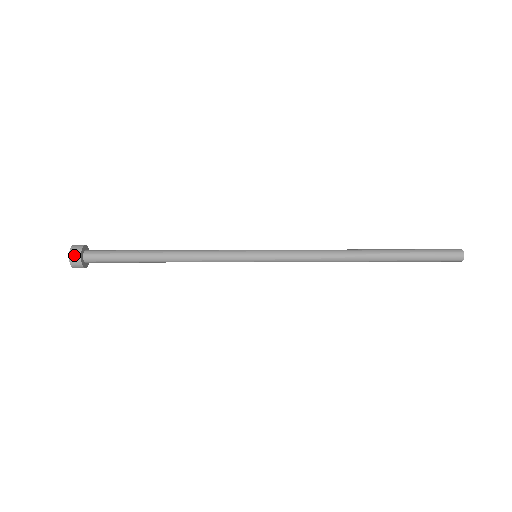
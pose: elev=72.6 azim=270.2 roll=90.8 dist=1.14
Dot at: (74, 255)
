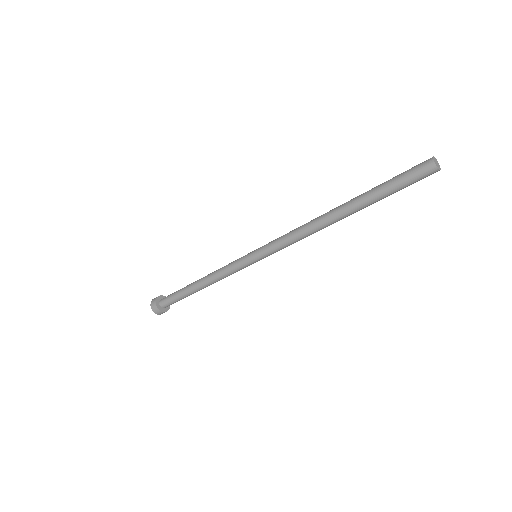
Dot at: (153, 303)
